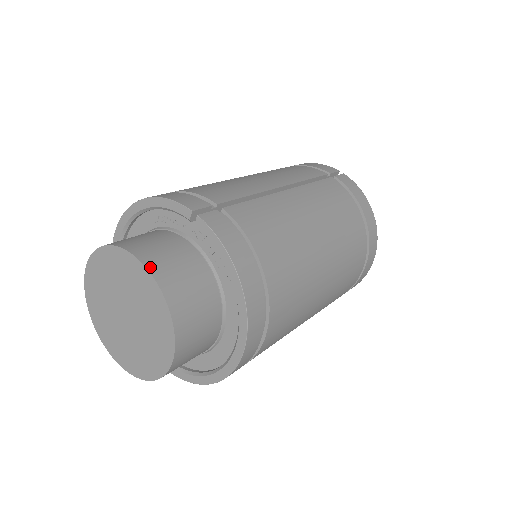
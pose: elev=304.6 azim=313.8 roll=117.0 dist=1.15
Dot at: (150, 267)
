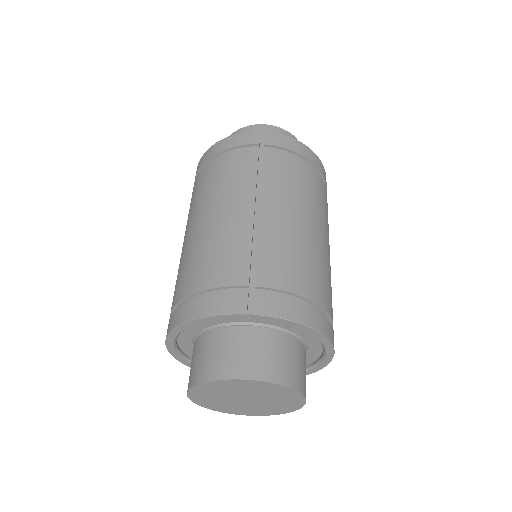
Dot at: (259, 377)
